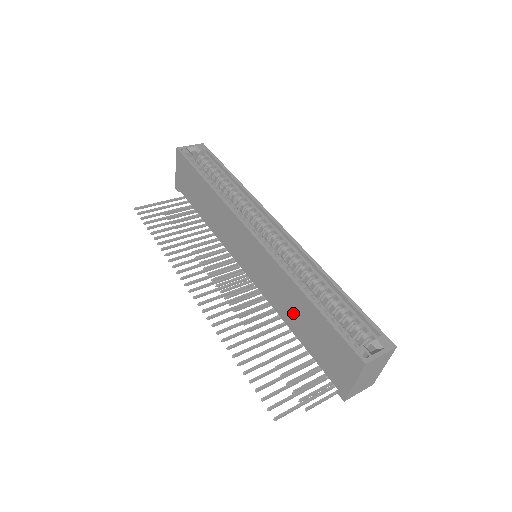
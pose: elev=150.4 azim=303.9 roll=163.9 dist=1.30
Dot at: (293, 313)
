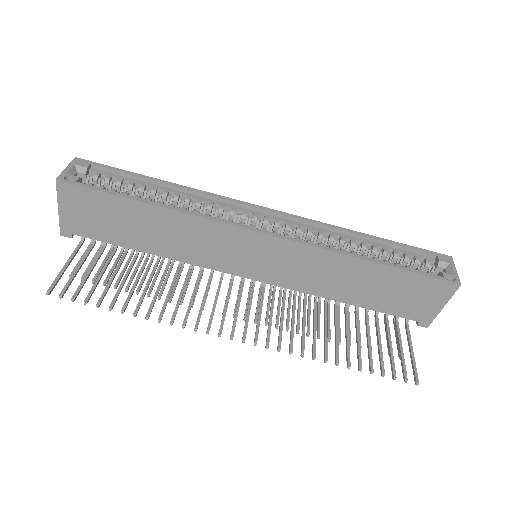
Dot at: (349, 286)
